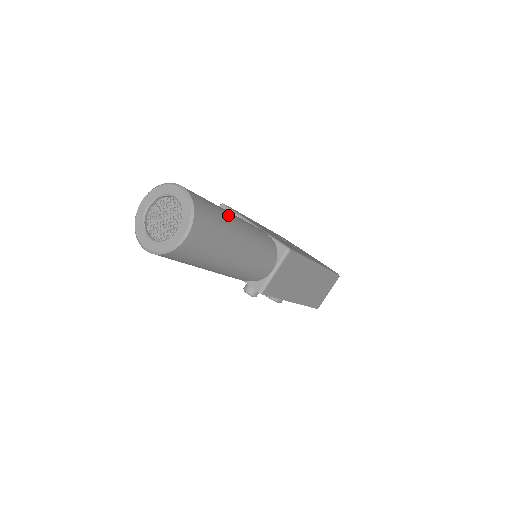
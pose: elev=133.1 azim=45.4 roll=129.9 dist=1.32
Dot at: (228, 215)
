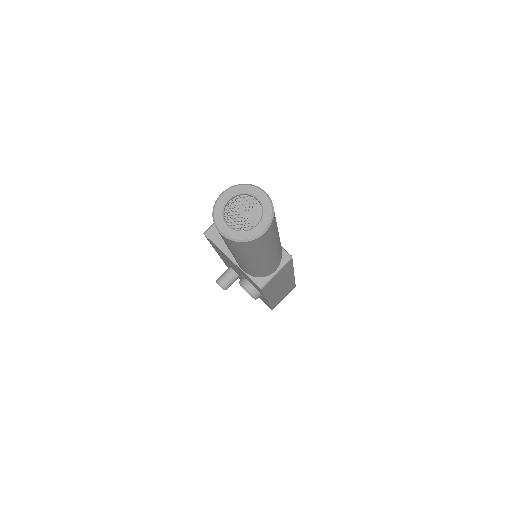
Dot at: occluded
